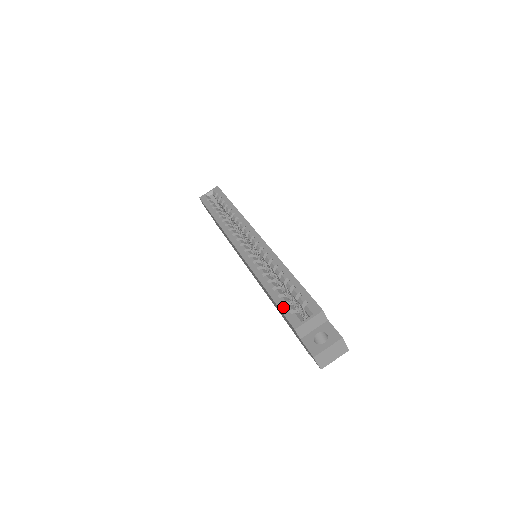
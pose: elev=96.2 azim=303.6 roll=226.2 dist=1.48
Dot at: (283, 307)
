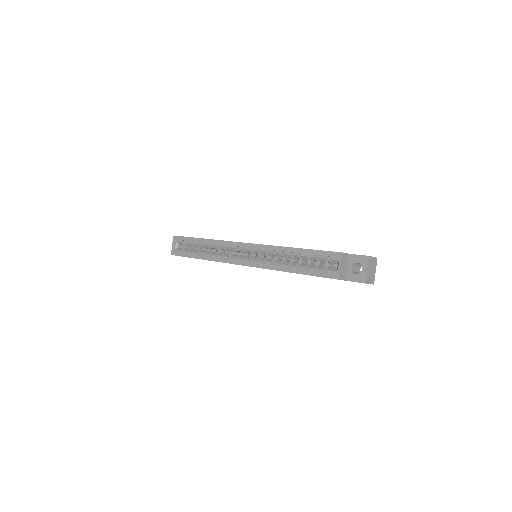
Dot at: (316, 273)
